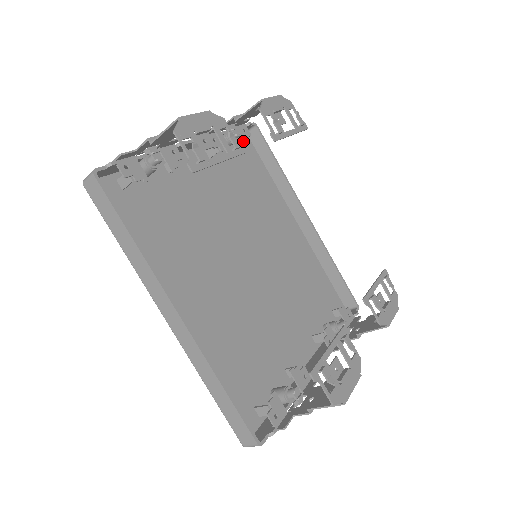
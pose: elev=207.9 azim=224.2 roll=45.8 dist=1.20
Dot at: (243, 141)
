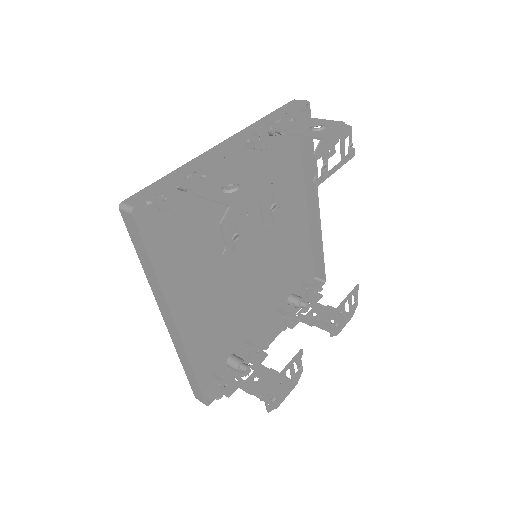
Dot at: occluded
